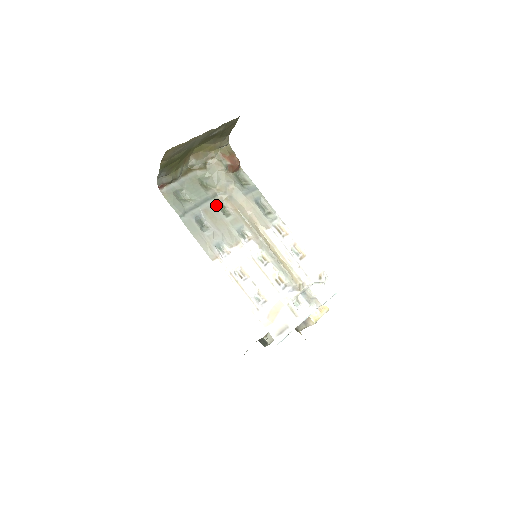
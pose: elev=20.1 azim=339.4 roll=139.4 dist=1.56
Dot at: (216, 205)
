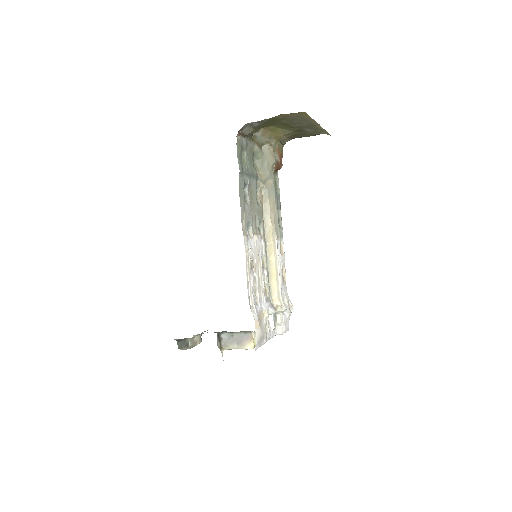
Dot at: (255, 187)
